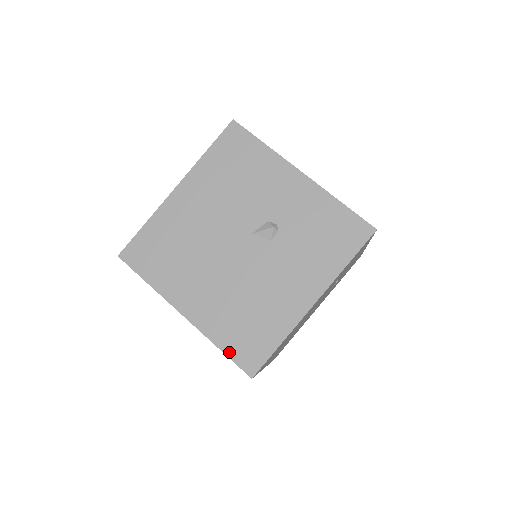
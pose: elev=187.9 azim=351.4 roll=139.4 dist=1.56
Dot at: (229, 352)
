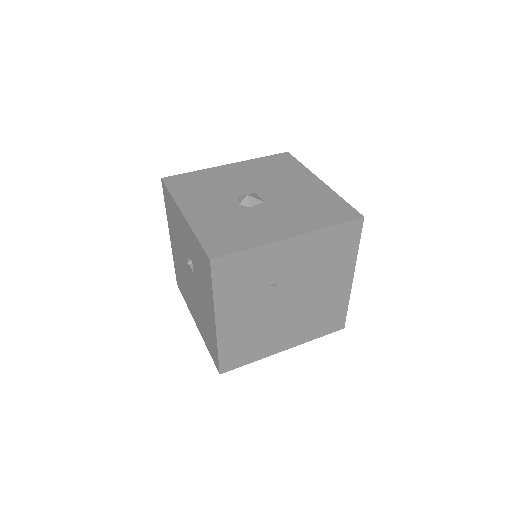
Dot at: (210, 353)
